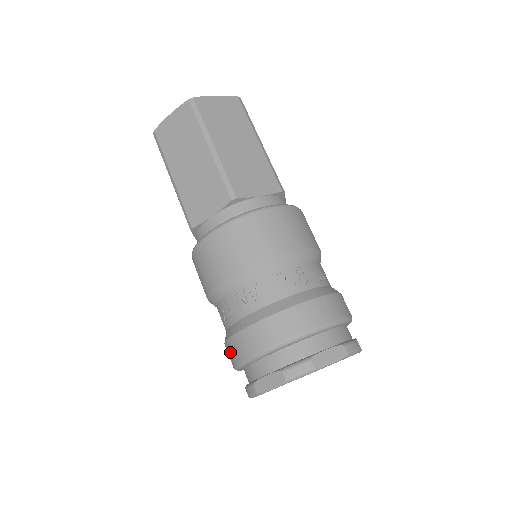
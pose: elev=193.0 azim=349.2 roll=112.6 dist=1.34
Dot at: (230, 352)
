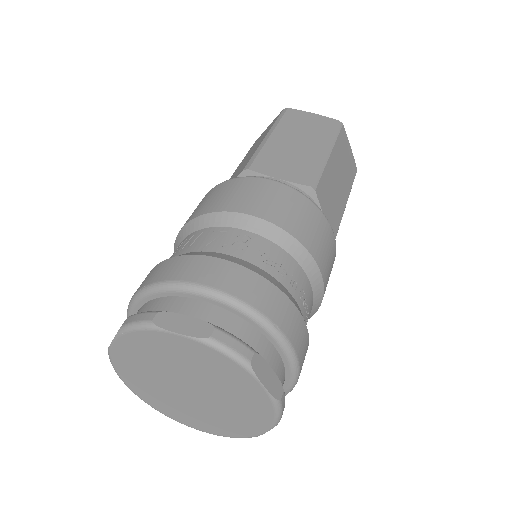
Dot at: occluded
